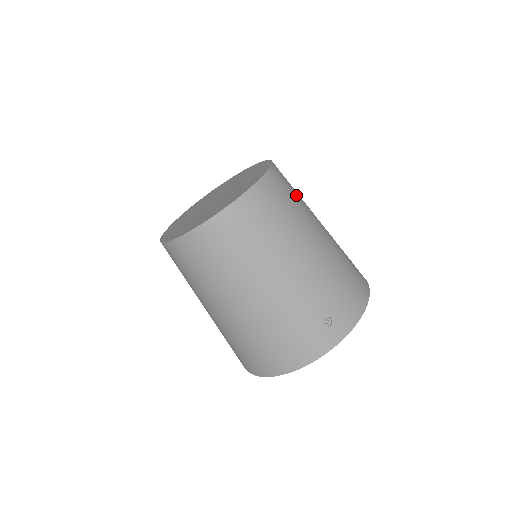
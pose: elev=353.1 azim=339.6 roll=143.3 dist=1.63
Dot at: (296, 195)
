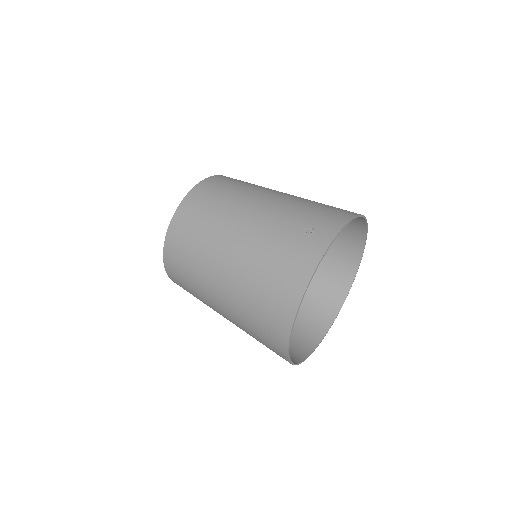
Dot at: occluded
